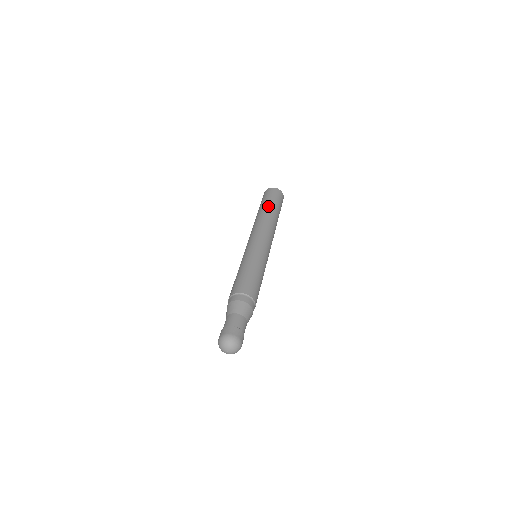
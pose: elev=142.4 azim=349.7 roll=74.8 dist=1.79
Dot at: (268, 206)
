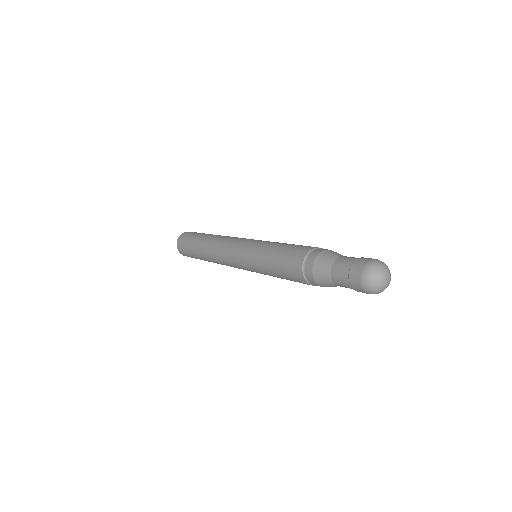
Dot at: occluded
